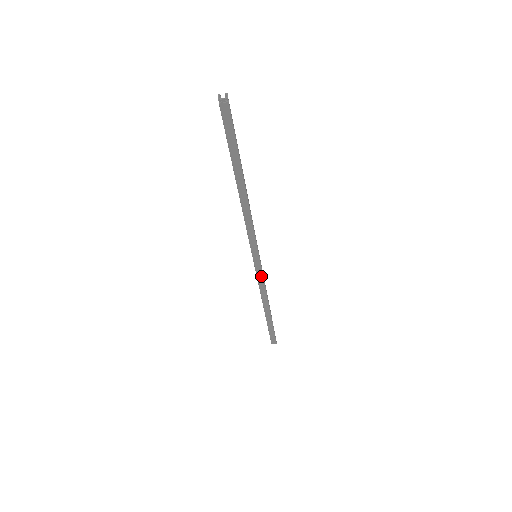
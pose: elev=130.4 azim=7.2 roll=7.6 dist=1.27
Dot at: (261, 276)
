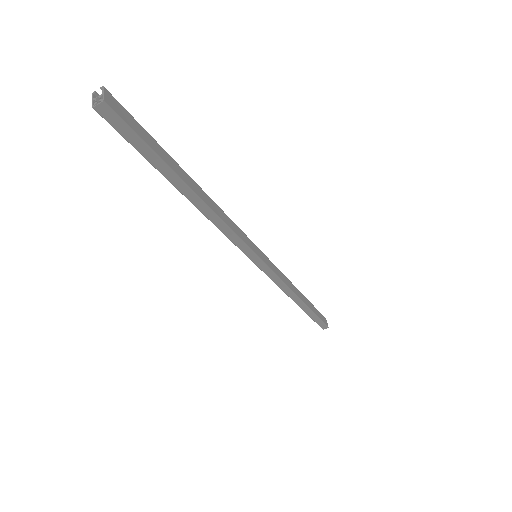
Dot at: (273, 275)
